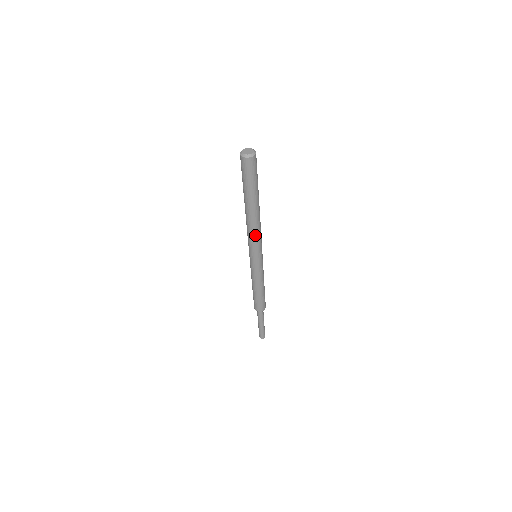
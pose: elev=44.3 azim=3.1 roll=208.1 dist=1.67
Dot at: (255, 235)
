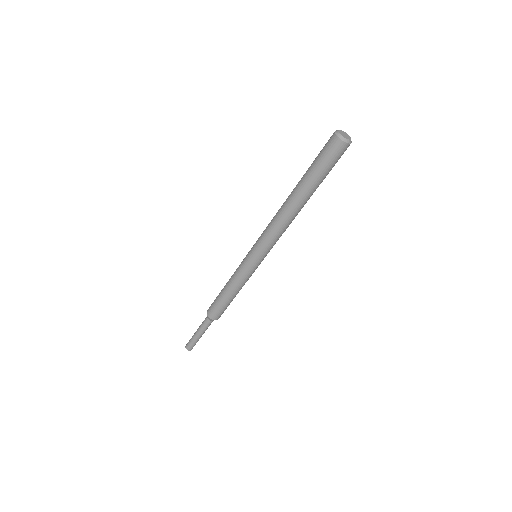
Dot at: occluded
